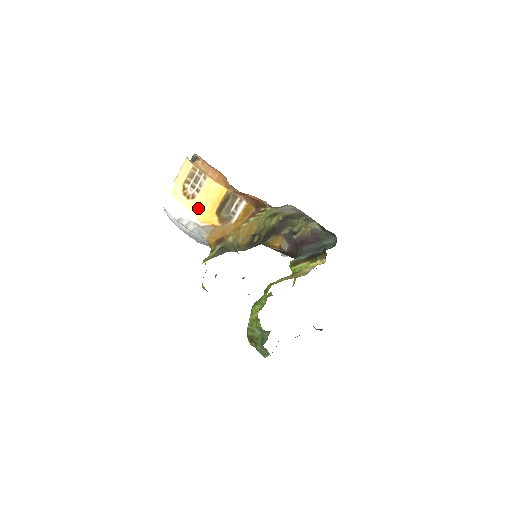
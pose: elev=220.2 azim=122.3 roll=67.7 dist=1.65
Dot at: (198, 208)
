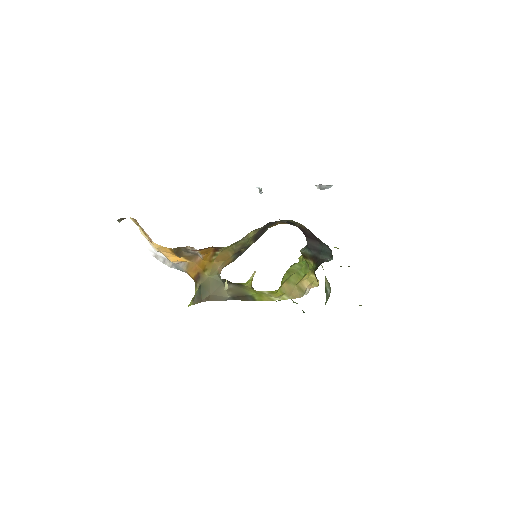
Dot at: occluded
